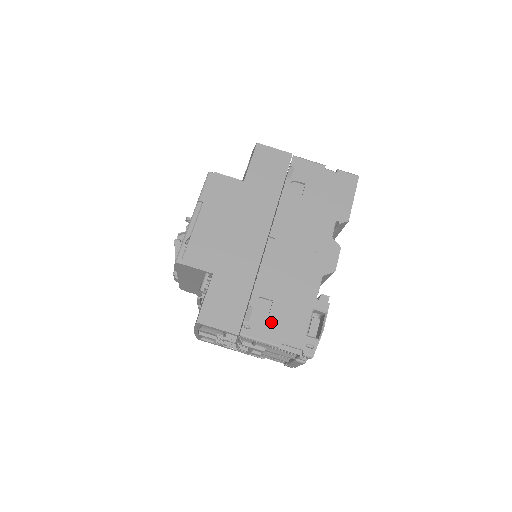
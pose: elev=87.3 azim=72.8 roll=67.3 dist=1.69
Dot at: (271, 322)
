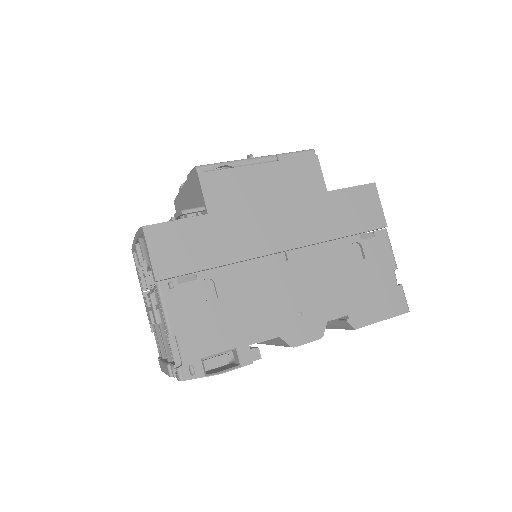
Dot at: (193, 309)
